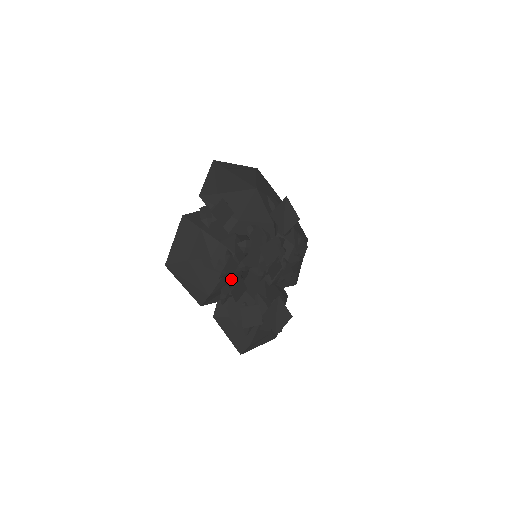
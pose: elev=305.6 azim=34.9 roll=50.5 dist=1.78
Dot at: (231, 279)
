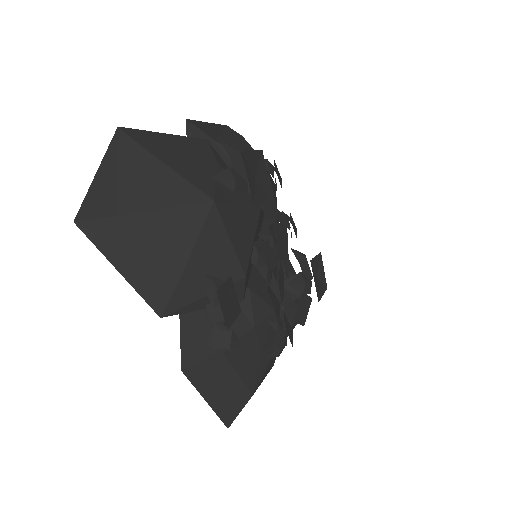
Dot at: occluded
